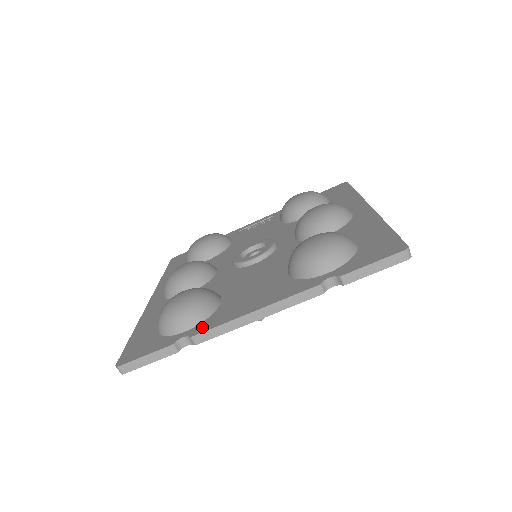
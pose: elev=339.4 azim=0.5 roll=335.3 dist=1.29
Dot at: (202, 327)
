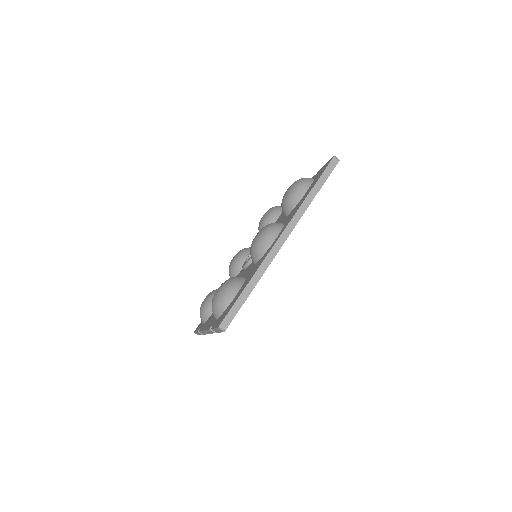
Dot at: (202, 326)
